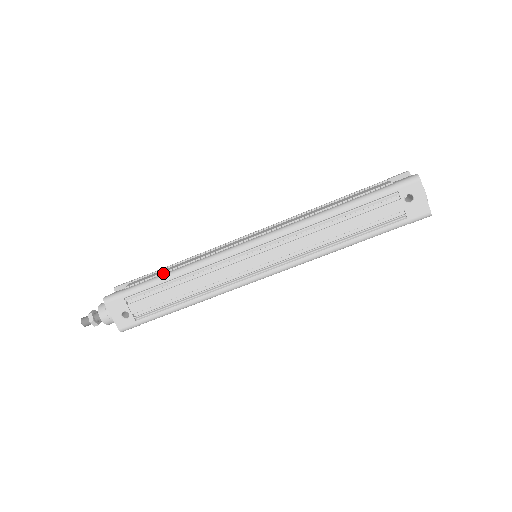
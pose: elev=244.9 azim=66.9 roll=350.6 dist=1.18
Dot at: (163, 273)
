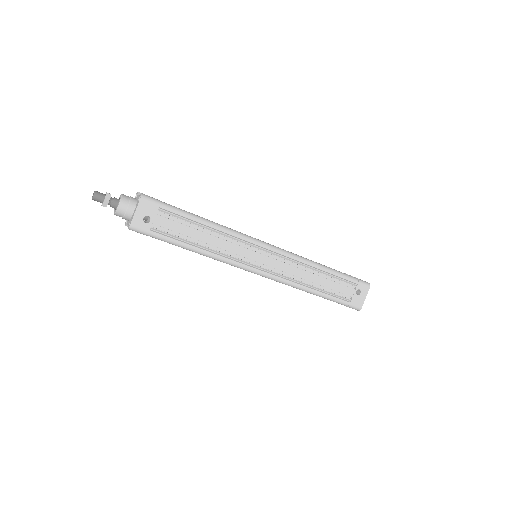
Dot at: (197, 215)
